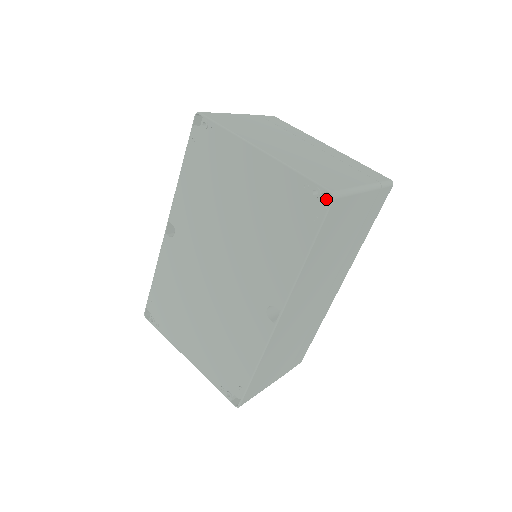
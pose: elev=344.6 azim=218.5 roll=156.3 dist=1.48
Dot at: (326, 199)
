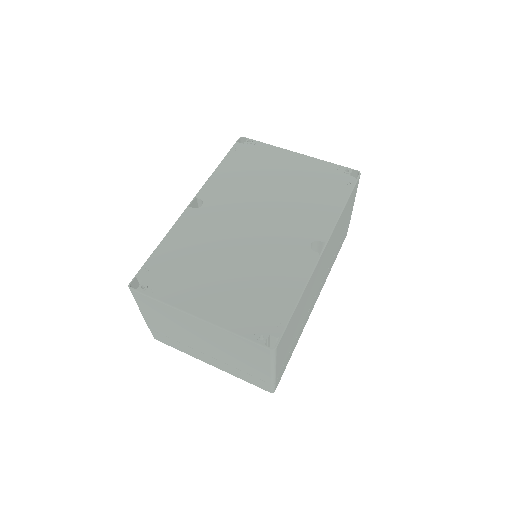
Dot at: occluded
